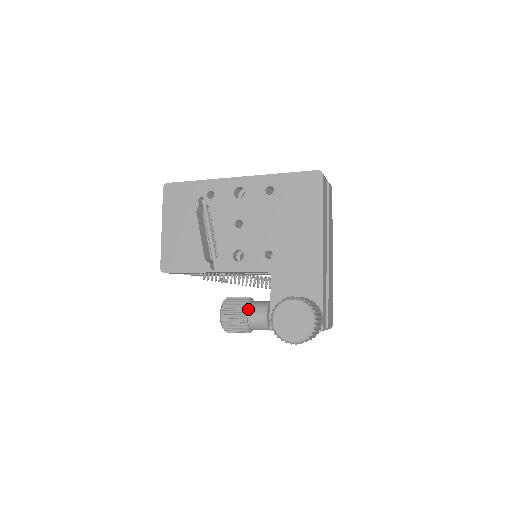
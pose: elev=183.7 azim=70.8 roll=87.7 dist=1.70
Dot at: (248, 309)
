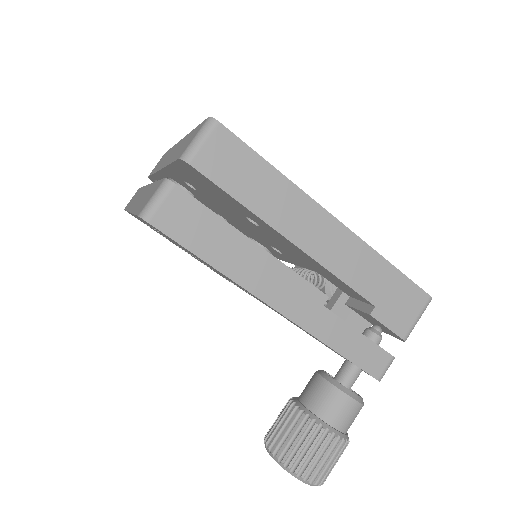
Dot at: occluded
